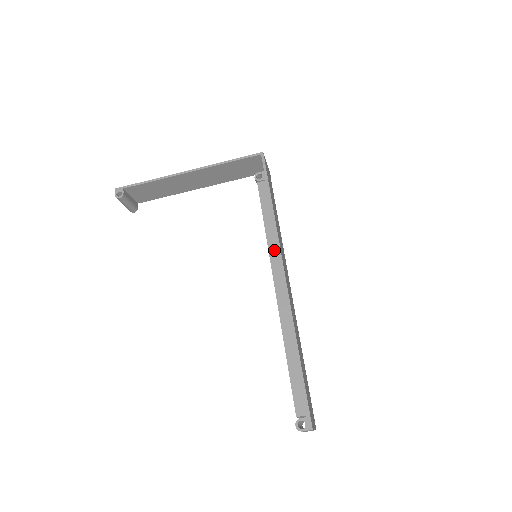
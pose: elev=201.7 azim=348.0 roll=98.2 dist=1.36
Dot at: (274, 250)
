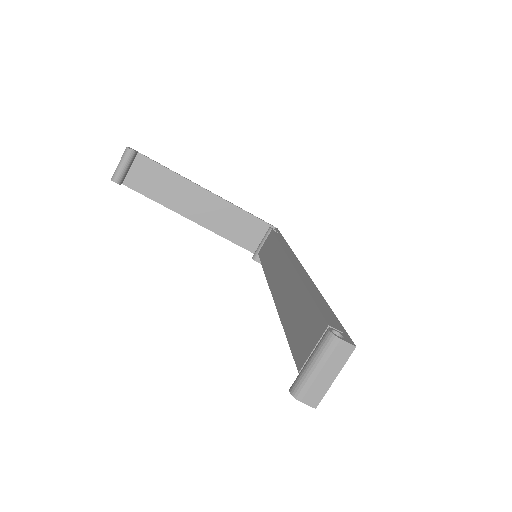
Dot at: (289, 252)
